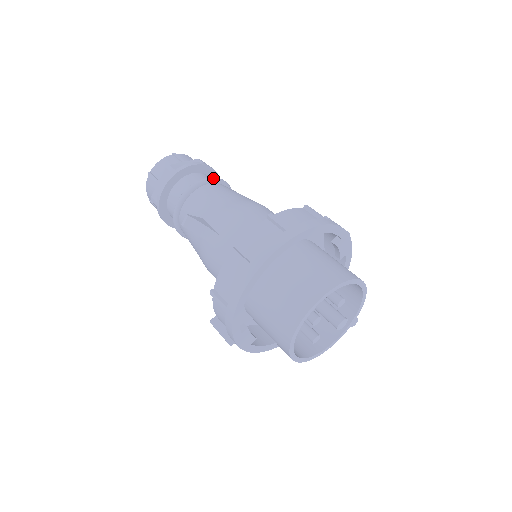
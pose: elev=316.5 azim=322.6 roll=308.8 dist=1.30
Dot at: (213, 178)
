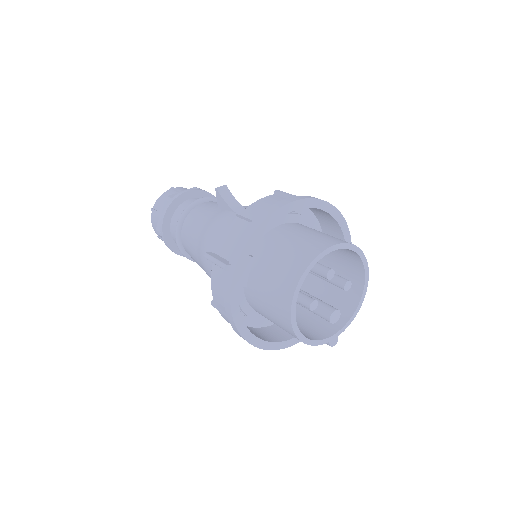
Dot at: occluded
